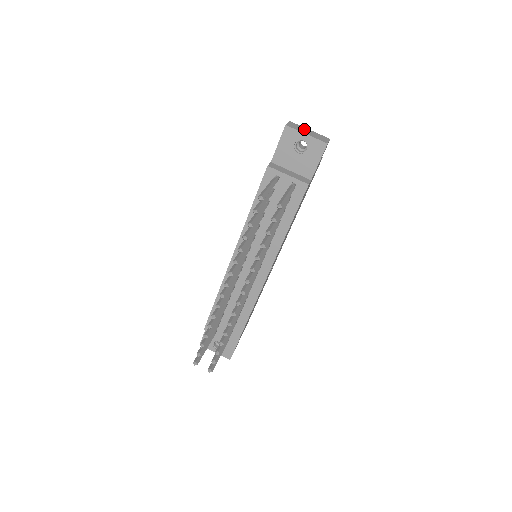
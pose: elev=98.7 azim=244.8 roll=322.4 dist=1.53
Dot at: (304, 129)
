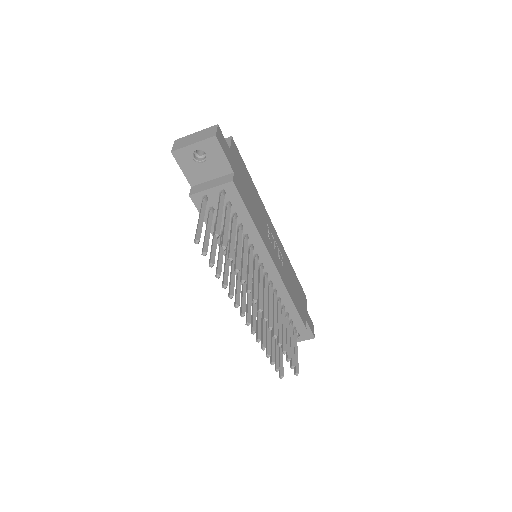
Dot at: (190, 138)
